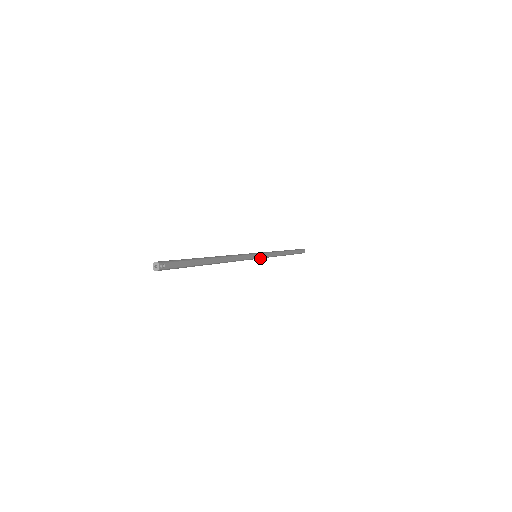
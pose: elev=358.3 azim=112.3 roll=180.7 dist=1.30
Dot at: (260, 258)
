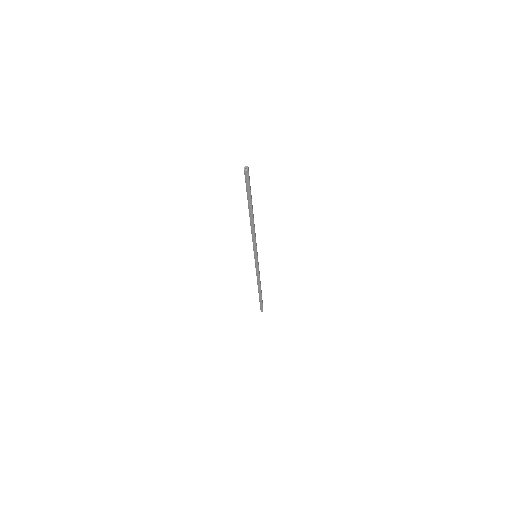
Dot at: (257, 261)
